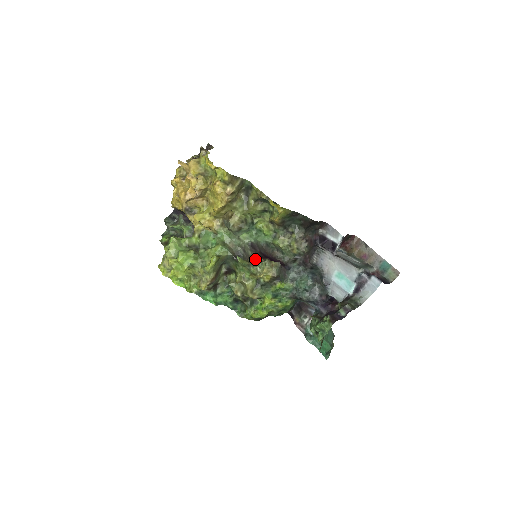
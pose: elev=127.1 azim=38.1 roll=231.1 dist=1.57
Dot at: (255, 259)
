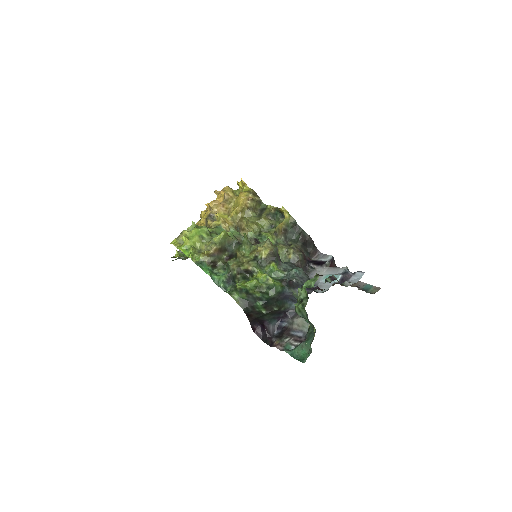
Dot at: occluded
